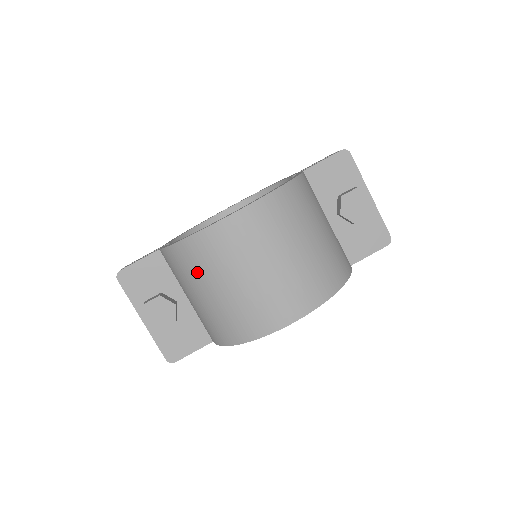
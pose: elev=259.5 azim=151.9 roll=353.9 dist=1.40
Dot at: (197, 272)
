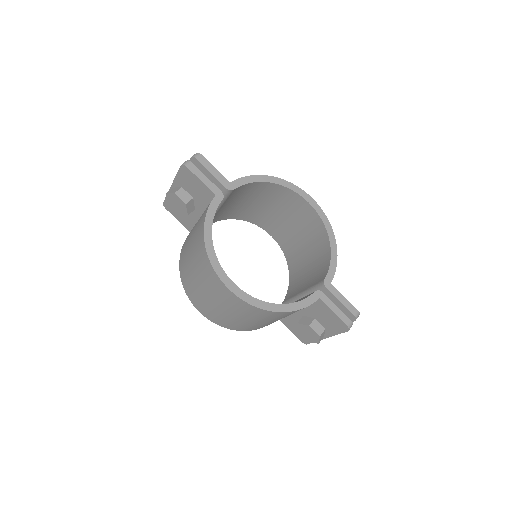
Dot at: (196, 250)
